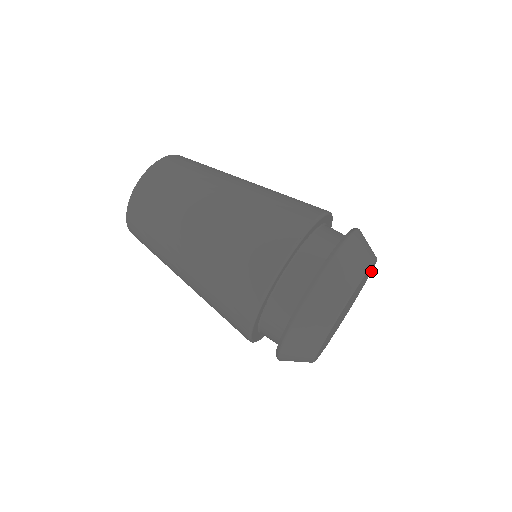
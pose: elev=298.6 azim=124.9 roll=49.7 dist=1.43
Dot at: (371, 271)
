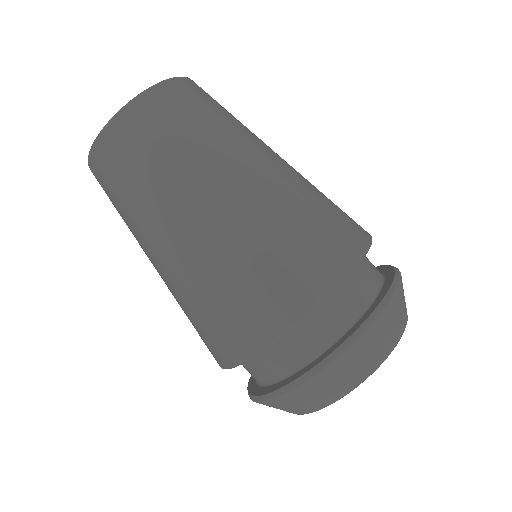
Dot at: occluded
